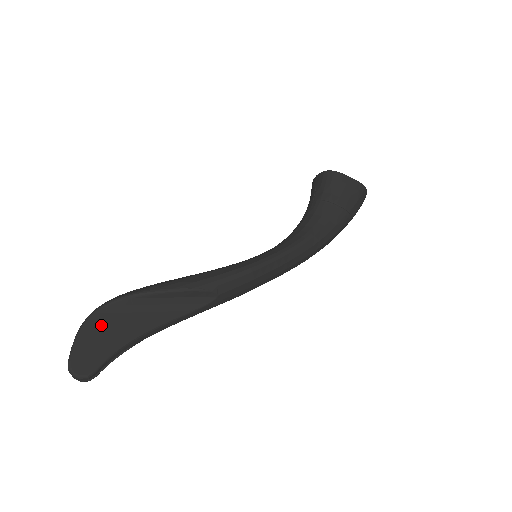
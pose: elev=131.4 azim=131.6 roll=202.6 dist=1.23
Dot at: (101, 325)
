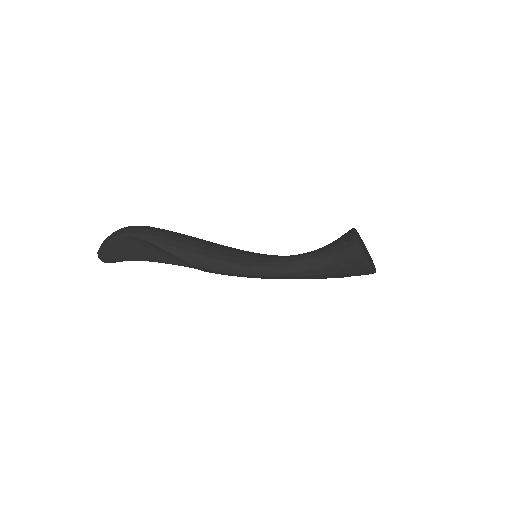
Dot at: (126, 244)
